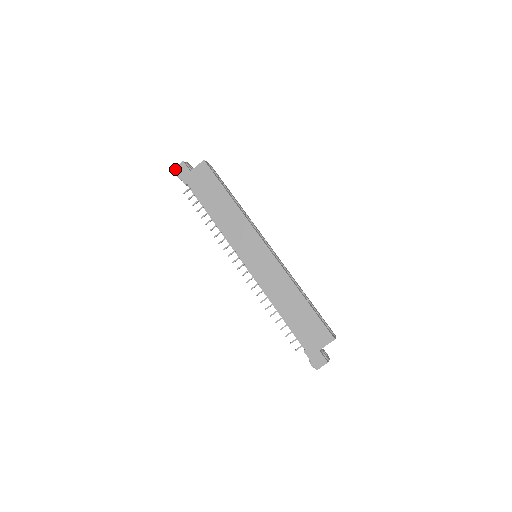
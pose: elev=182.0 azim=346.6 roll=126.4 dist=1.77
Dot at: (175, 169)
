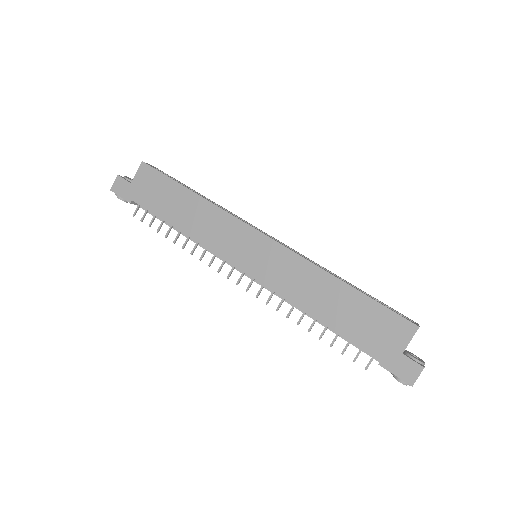
Dot at: (112, 189)
